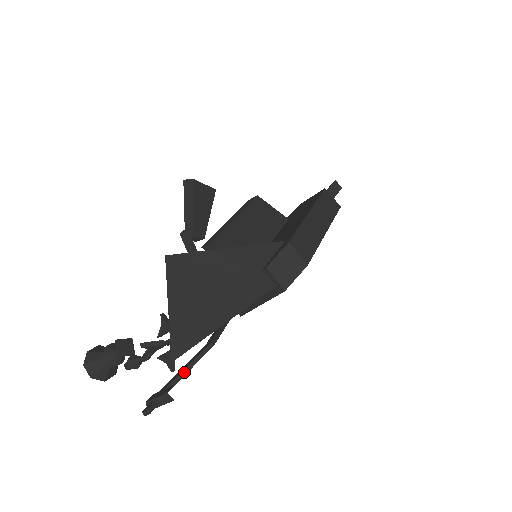
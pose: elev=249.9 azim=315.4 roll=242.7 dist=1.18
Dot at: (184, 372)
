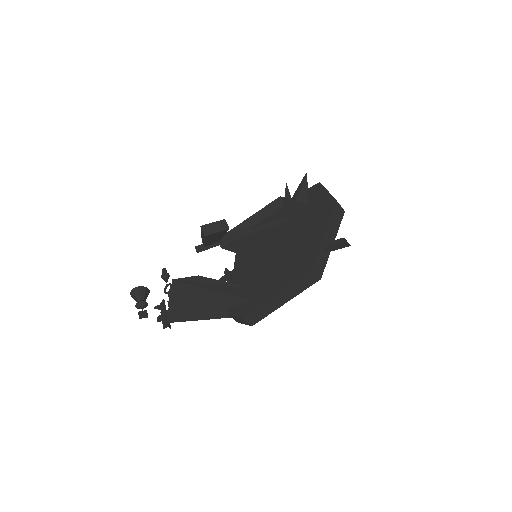
Dot at: occluded
